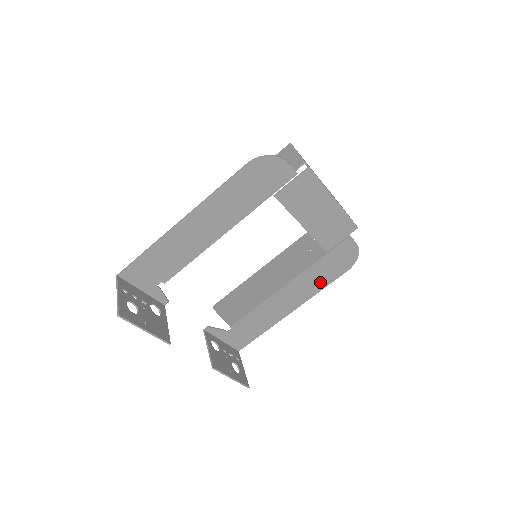
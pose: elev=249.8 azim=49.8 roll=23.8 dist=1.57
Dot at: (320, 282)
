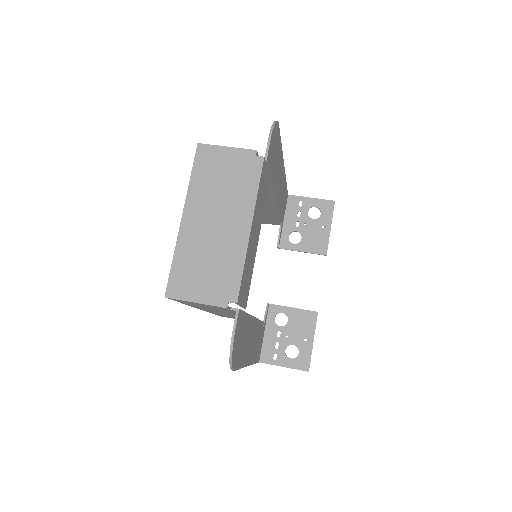
Dot at: (278, 156)
